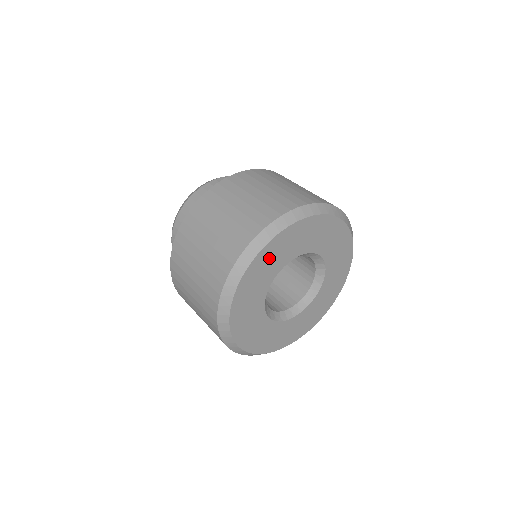
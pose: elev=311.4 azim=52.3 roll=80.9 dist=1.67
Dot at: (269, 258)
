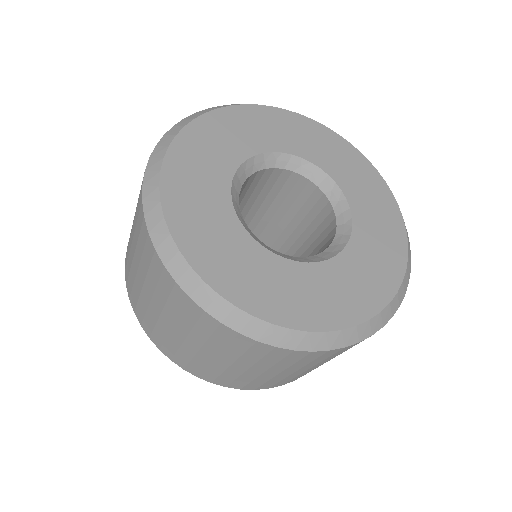
Dot at: (194, 160)
